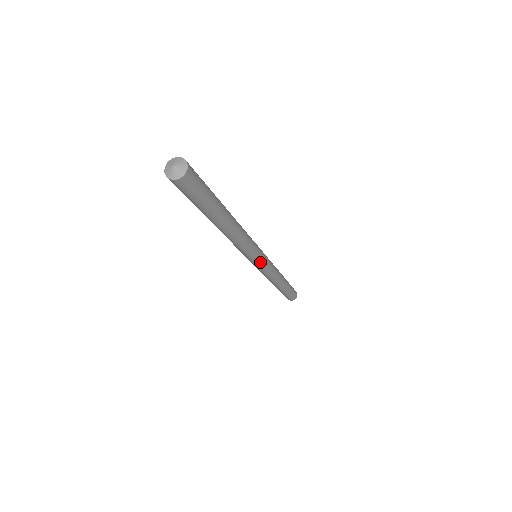
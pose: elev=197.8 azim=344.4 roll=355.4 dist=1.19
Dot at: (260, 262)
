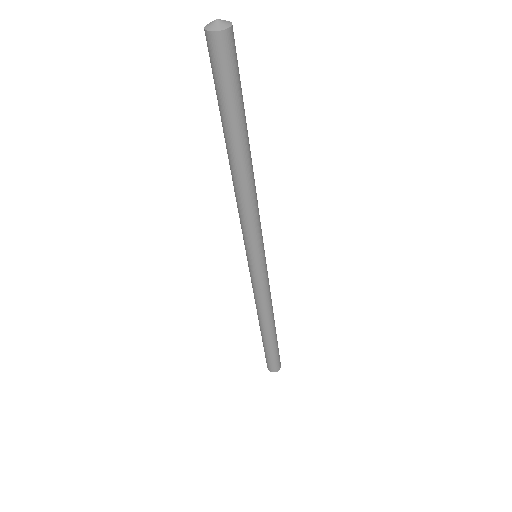
Dot at: (262, 261)
